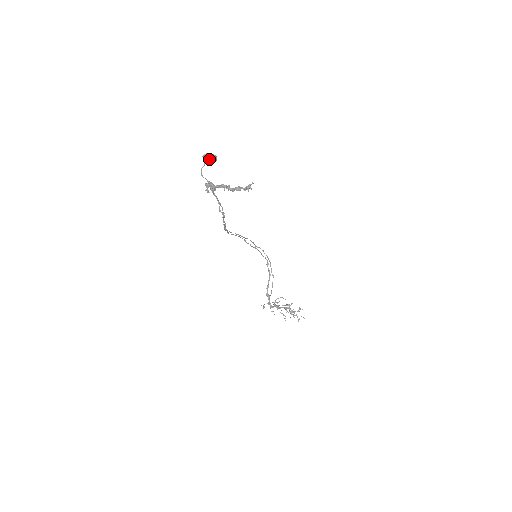
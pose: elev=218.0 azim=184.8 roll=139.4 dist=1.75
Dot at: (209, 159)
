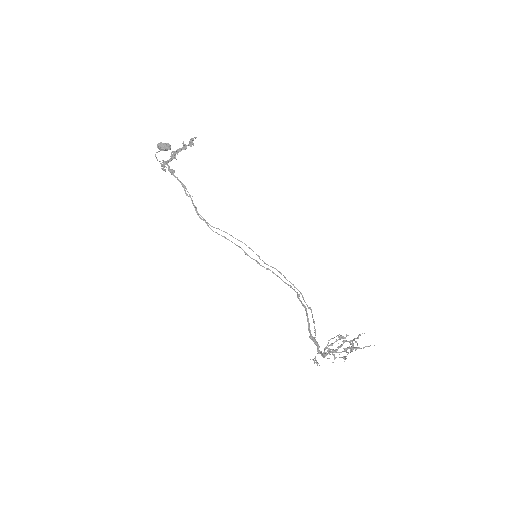
Dot at: (160, 144)
